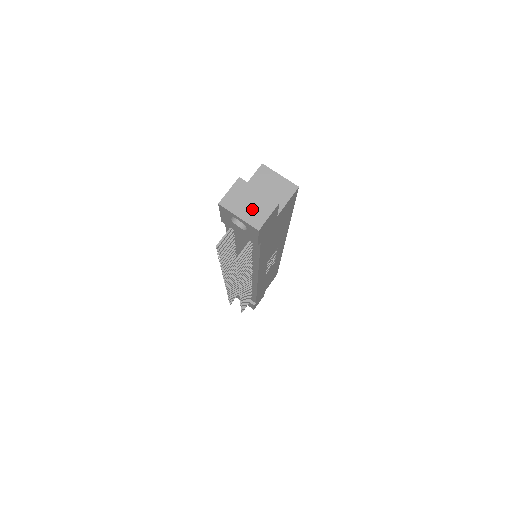
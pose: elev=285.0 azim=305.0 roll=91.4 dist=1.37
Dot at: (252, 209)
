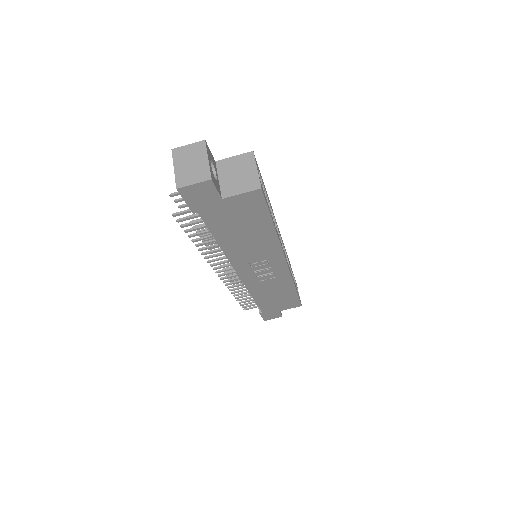
Dot at: (189, 169)
